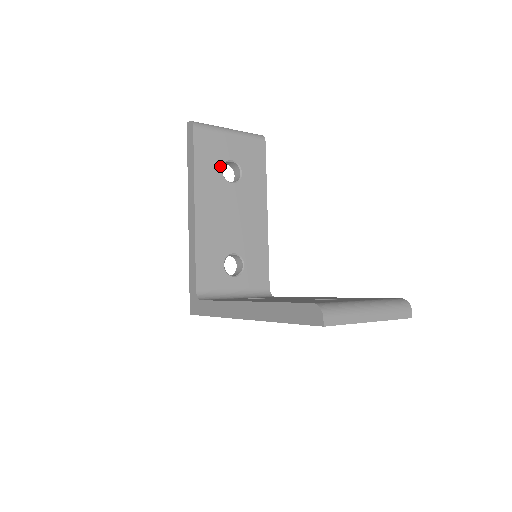
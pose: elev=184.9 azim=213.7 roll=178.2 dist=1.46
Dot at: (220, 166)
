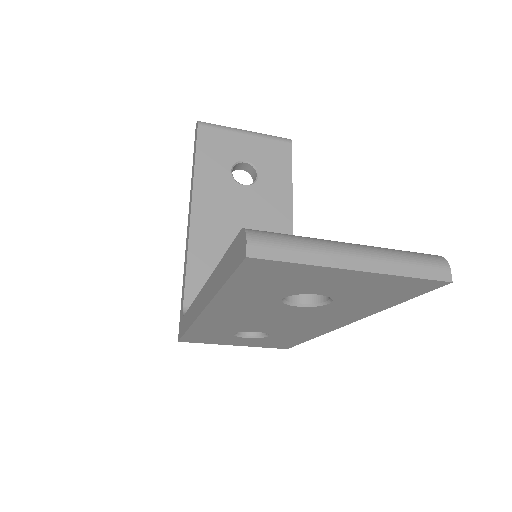
Dot at: (229, 166)
